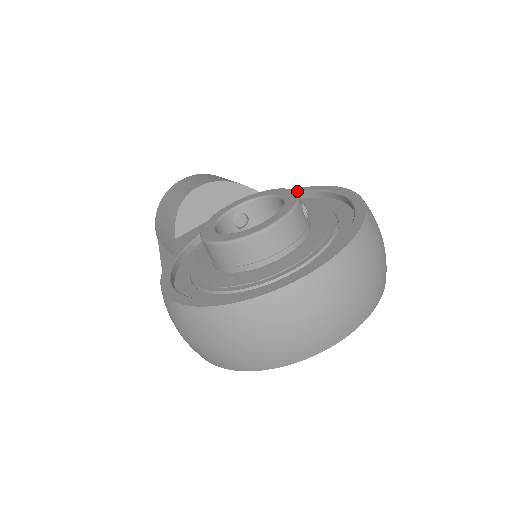
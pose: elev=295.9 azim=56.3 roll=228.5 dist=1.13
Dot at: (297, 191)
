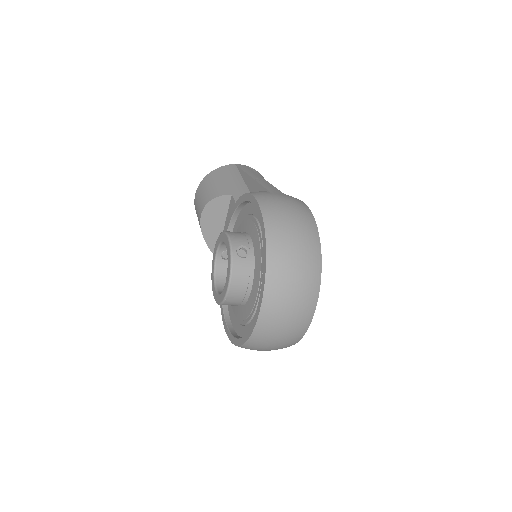
Dot at: (243, 201)
